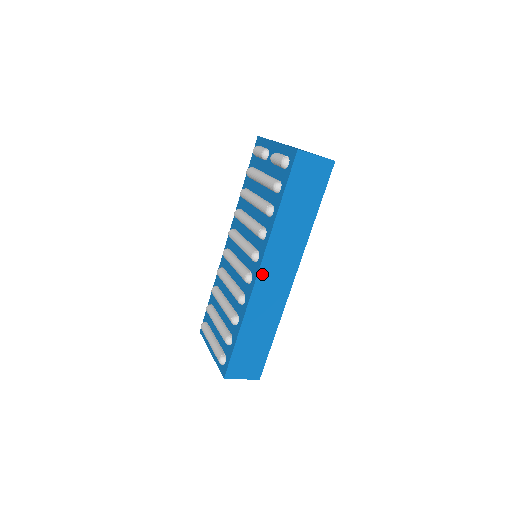
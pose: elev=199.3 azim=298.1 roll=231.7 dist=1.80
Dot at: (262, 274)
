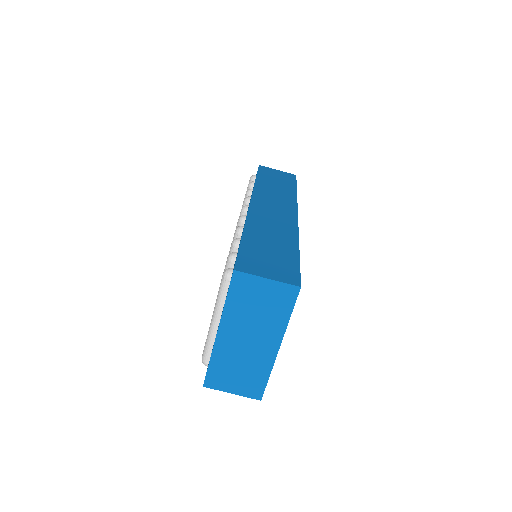
Dot at: (255, 205)
